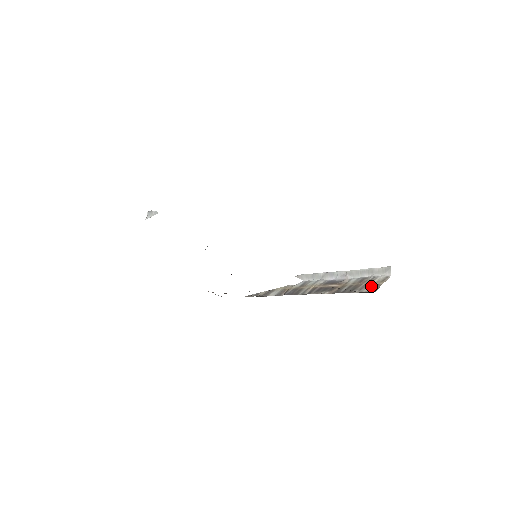
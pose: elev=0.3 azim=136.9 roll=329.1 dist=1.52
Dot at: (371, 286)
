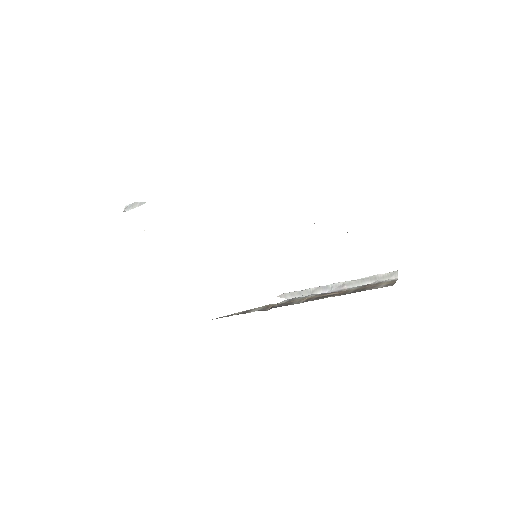
Dot at: (383, 285)
